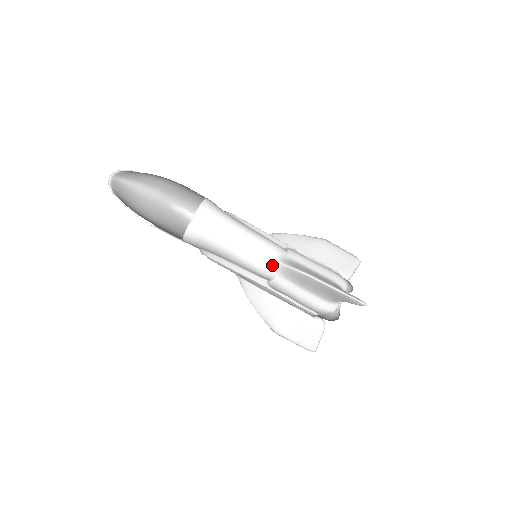
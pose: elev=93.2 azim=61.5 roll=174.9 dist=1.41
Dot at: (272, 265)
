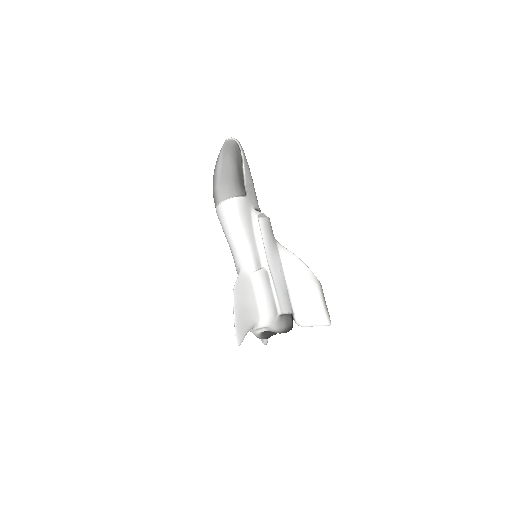
Dot at: (239, 270)
